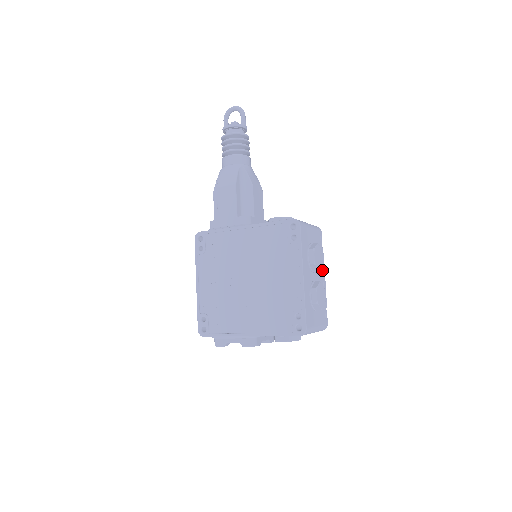
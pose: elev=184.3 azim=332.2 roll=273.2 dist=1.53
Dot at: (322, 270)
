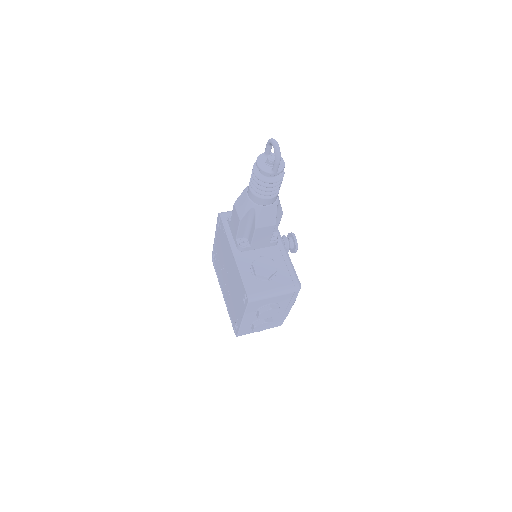
Dot at: (287, 308)
